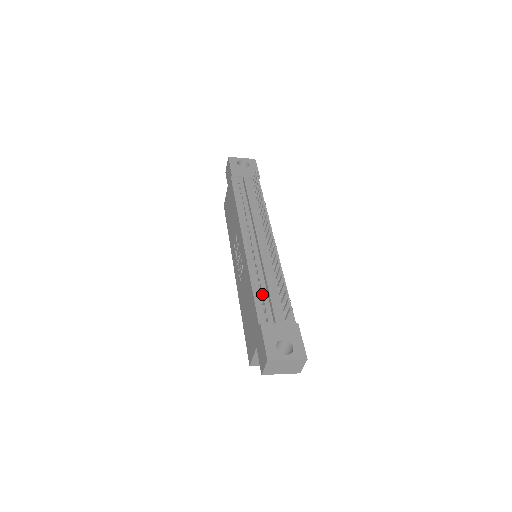
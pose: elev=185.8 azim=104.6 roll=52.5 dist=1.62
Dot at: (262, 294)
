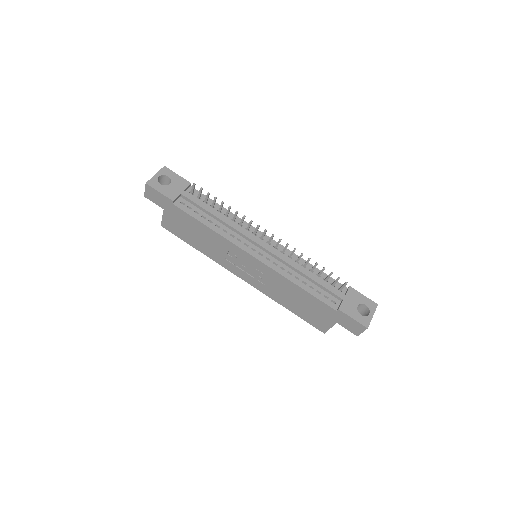
Dot at: (311, 287)
